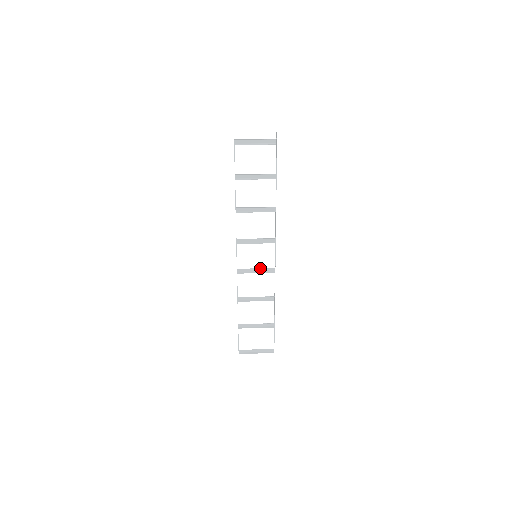
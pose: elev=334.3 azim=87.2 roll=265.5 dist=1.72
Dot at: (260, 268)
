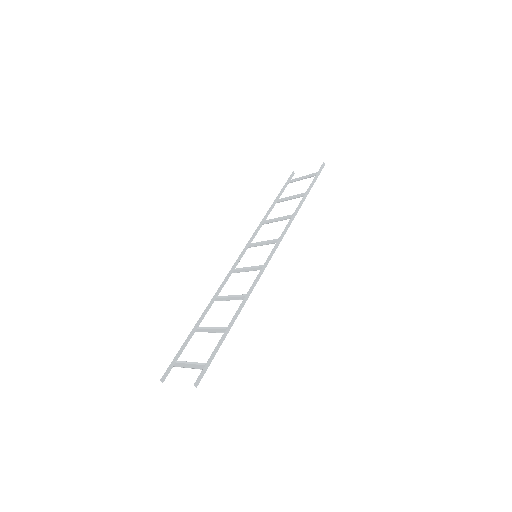
Dot at: (253, 267)
